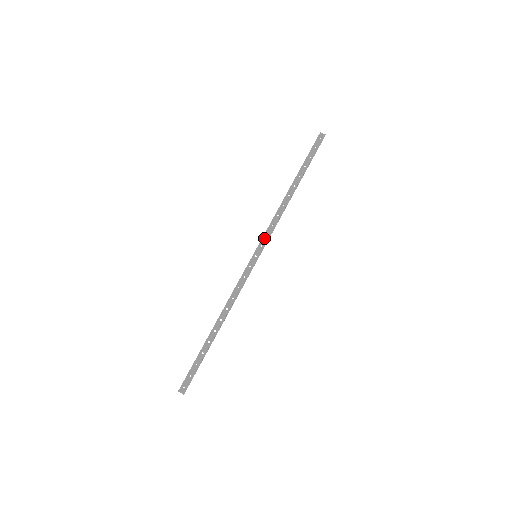
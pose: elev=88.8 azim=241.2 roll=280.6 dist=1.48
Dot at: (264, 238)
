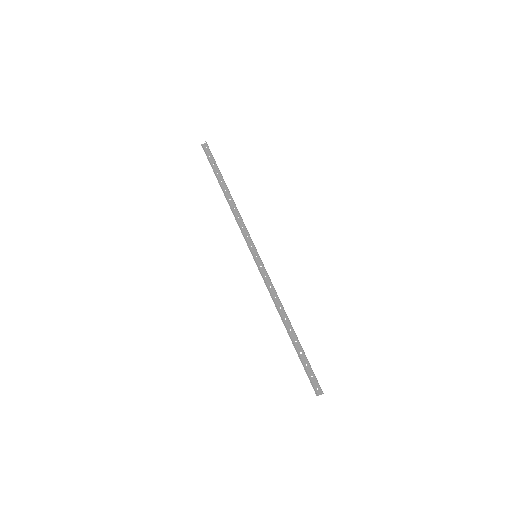
Dot at: (247, 240)
